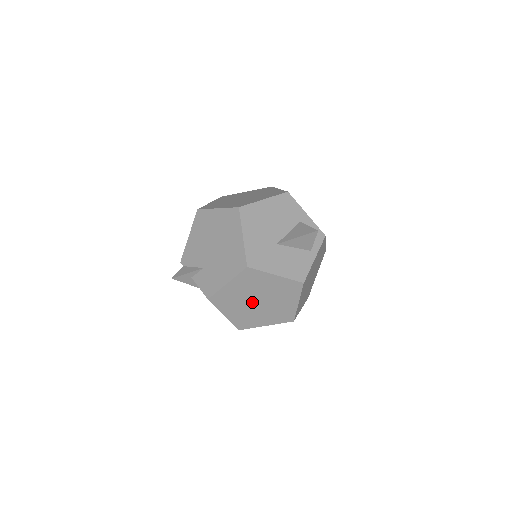
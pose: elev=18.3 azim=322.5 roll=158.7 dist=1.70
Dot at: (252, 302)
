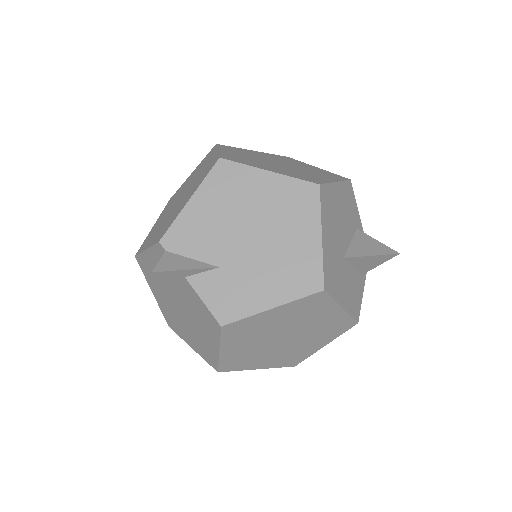
Dot at: (275, 338)
